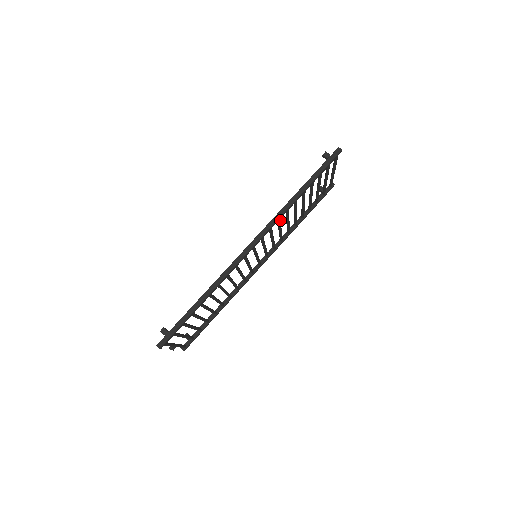
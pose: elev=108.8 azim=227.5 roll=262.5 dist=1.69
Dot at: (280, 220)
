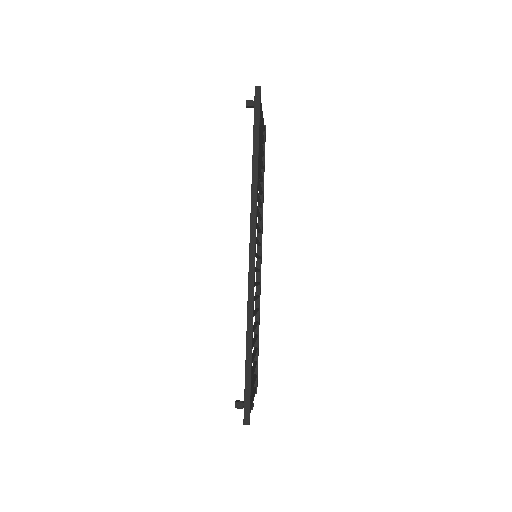
Dot at: occluded
